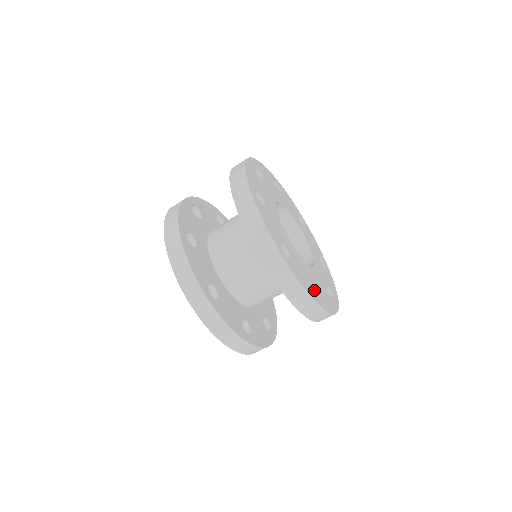
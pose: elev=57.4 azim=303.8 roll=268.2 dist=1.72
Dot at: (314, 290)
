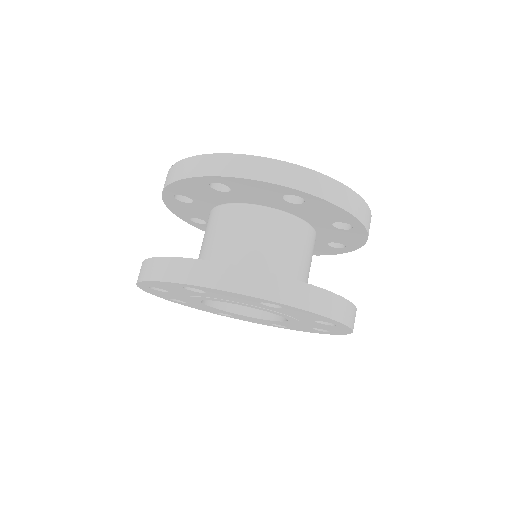
Dot at: occluded
